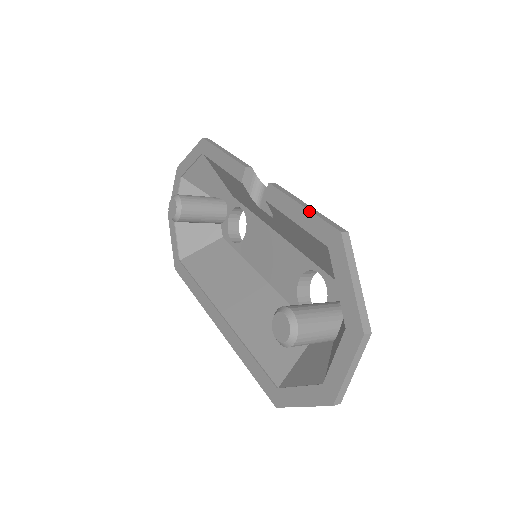
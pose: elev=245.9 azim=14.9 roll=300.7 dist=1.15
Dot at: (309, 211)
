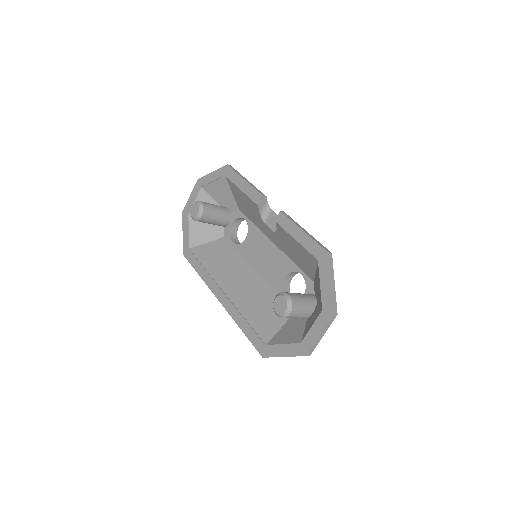
Dot at: (308, 236)
